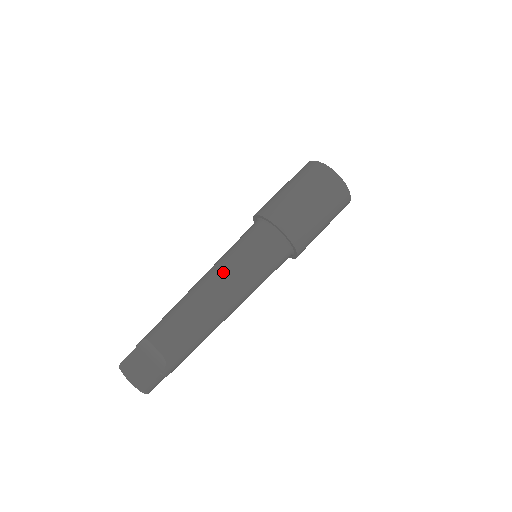
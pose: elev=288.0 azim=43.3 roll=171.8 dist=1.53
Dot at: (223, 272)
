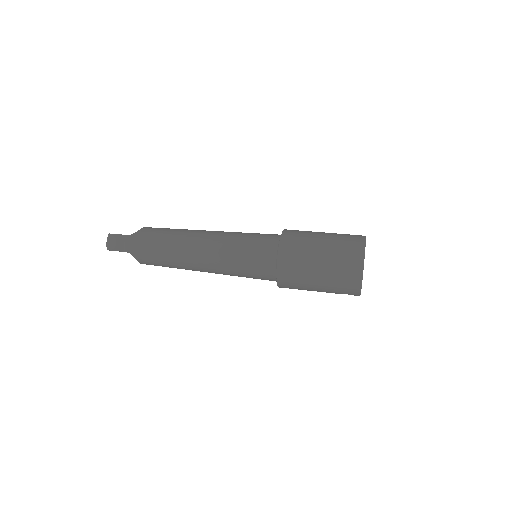
Dot at: occluded
